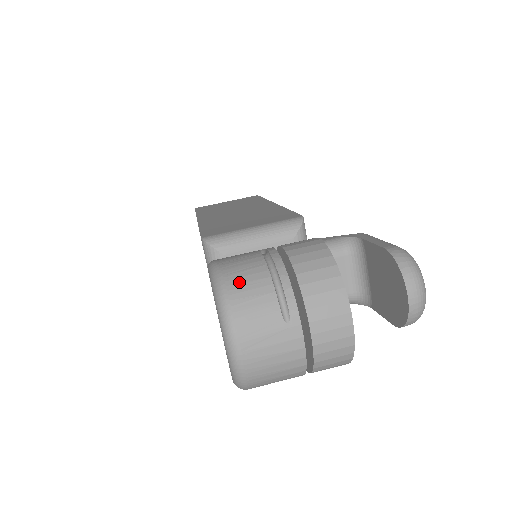
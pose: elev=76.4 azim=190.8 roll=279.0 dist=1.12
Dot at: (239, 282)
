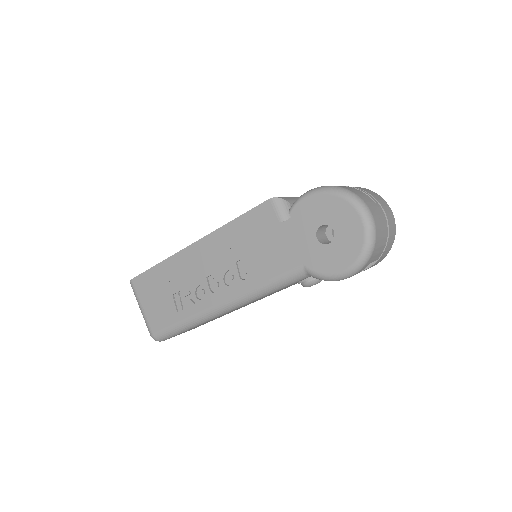
Dot at: (342, 186)
